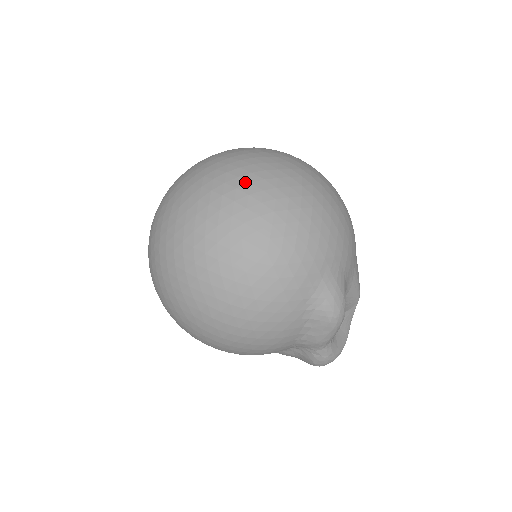
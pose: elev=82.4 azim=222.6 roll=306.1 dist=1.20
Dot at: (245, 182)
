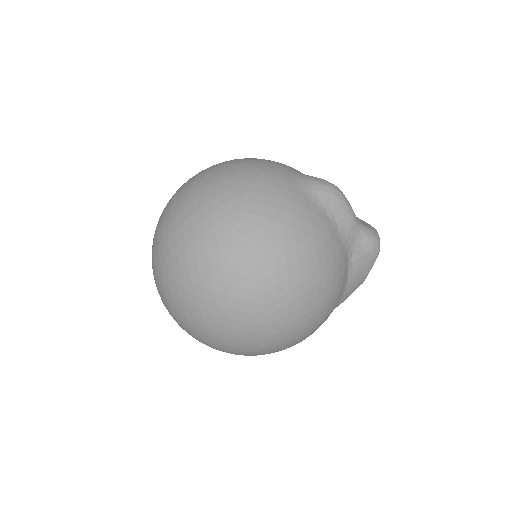
Dot at: (187, 192)
